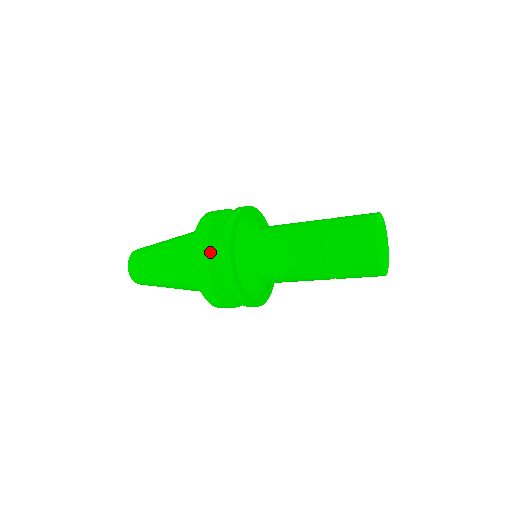
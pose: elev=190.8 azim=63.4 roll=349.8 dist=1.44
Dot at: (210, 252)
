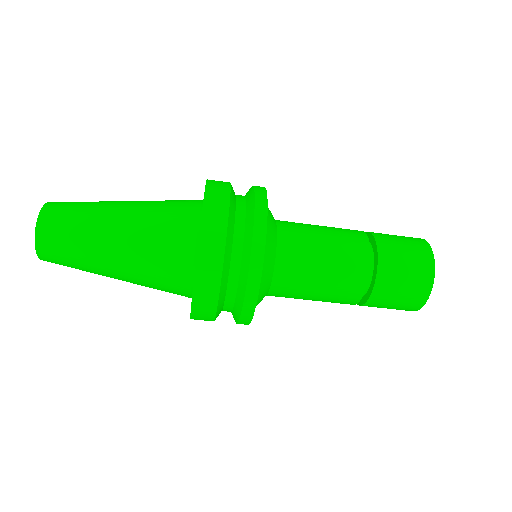
Dot at: occluded
